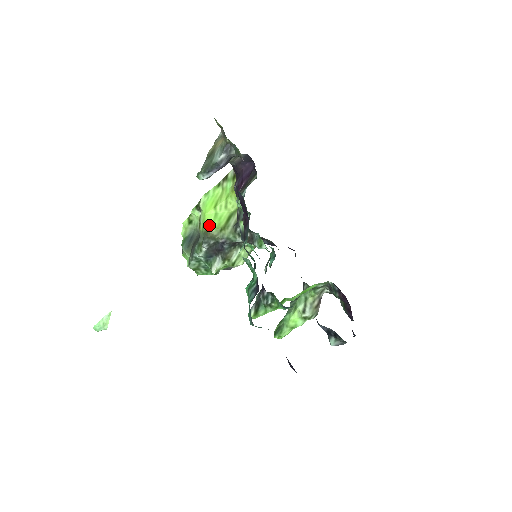
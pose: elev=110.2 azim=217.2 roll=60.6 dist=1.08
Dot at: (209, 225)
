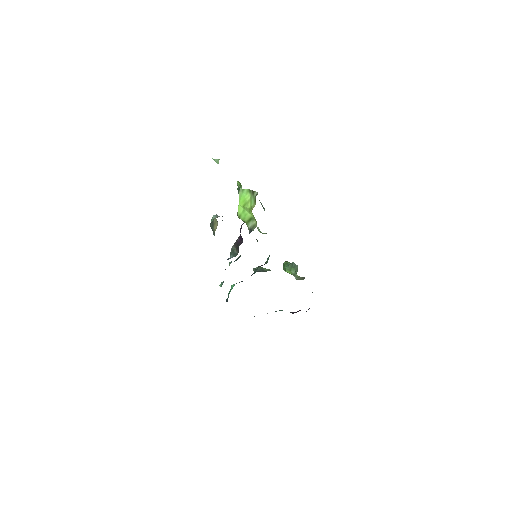
Dot at: (239, 214)
